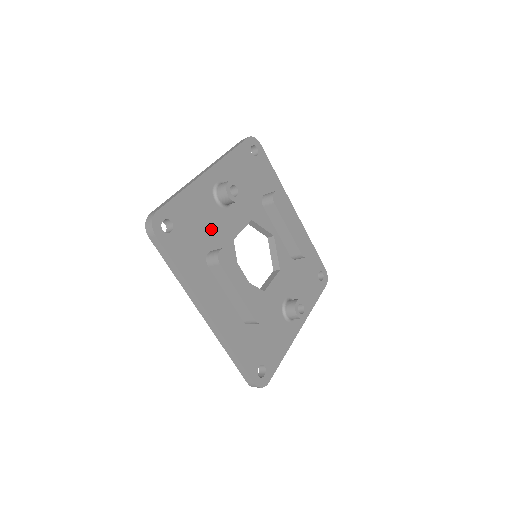
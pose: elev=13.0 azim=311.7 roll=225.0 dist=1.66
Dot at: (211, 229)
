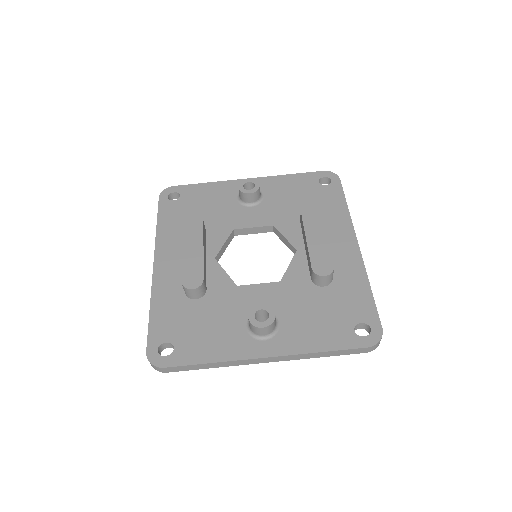
Dot at: (215, 213)
